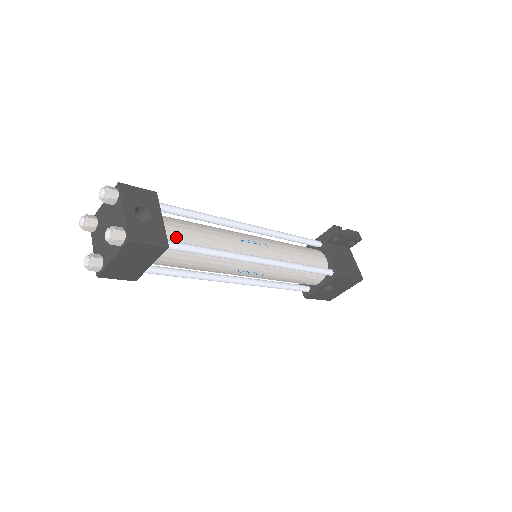
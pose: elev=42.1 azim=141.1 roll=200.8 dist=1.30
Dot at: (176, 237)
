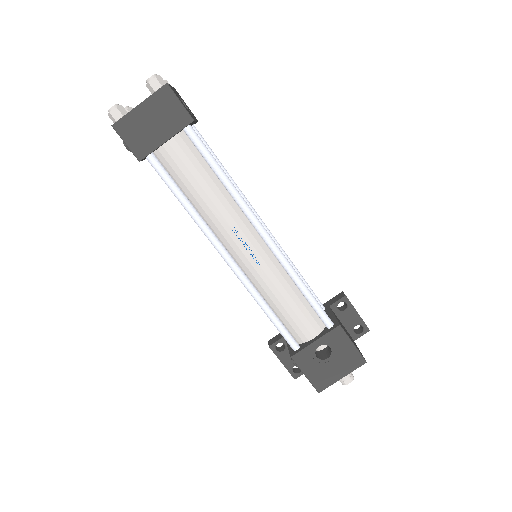
Dot at: occluded
